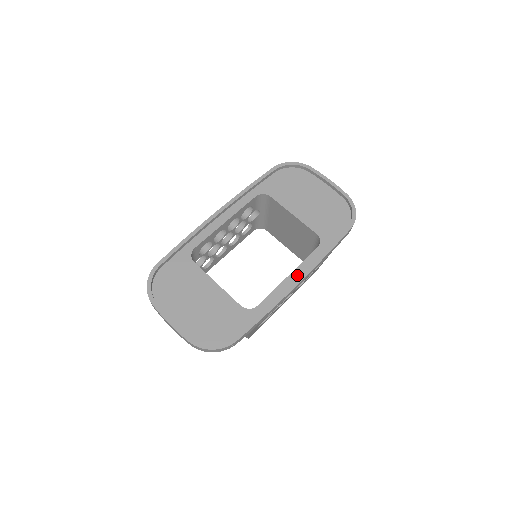
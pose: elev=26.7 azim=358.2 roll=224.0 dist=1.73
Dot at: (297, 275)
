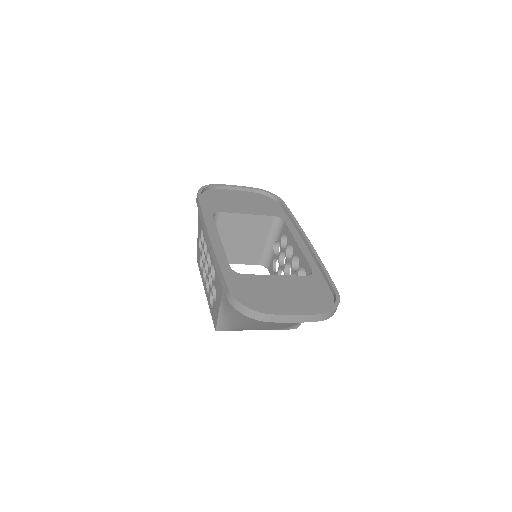
Dot at: (300, 241)
